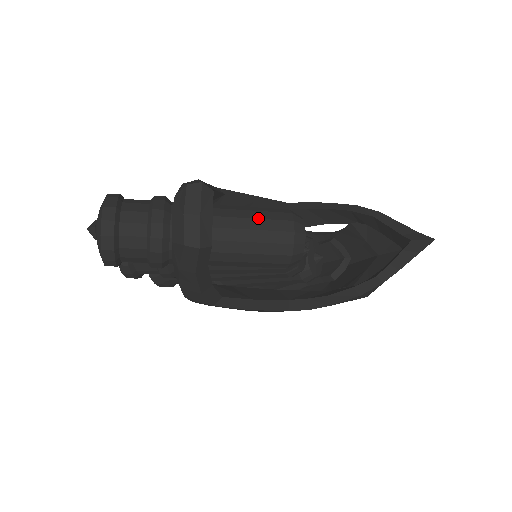
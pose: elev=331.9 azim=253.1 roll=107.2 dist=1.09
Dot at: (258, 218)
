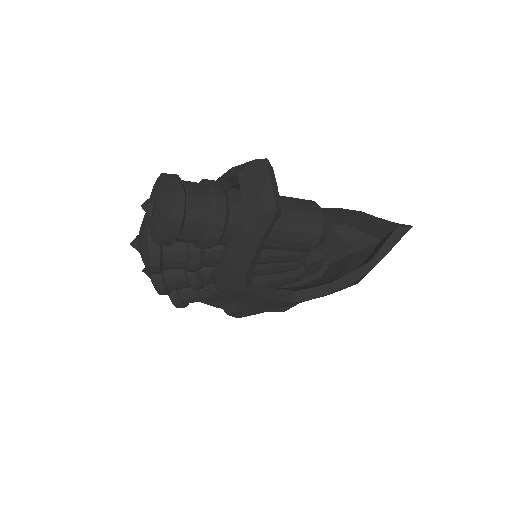
Dot at: (294, 201)
